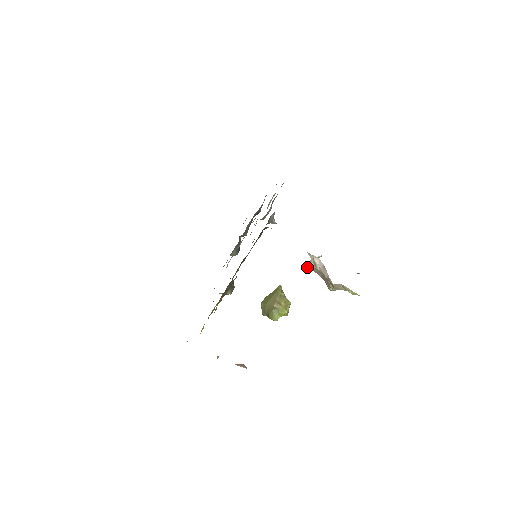
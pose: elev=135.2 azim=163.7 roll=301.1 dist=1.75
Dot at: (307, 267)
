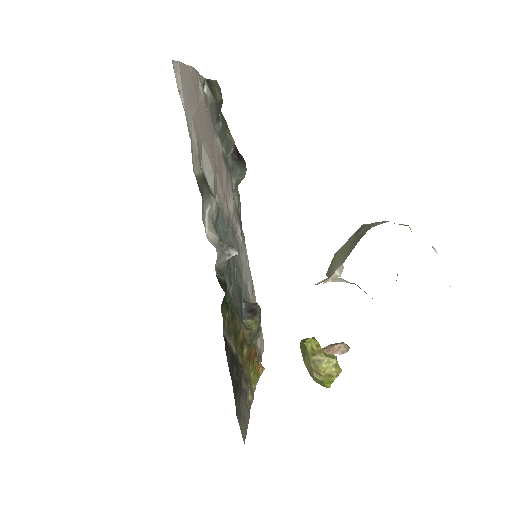
Dot at: occluded
